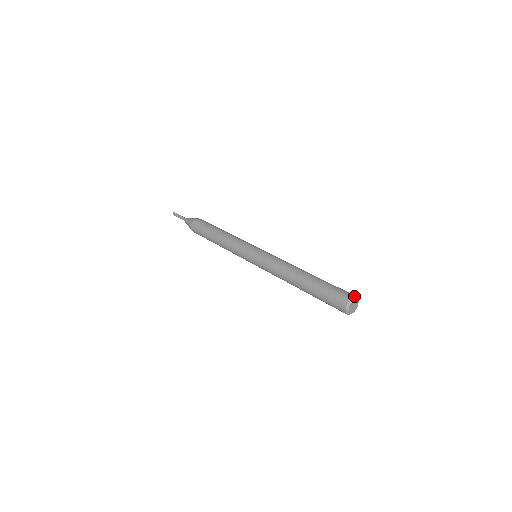
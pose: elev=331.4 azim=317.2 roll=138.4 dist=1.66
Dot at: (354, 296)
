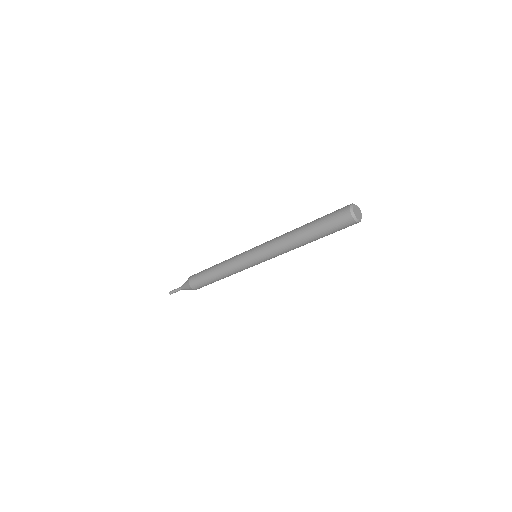
Dot at: (354, 204)
